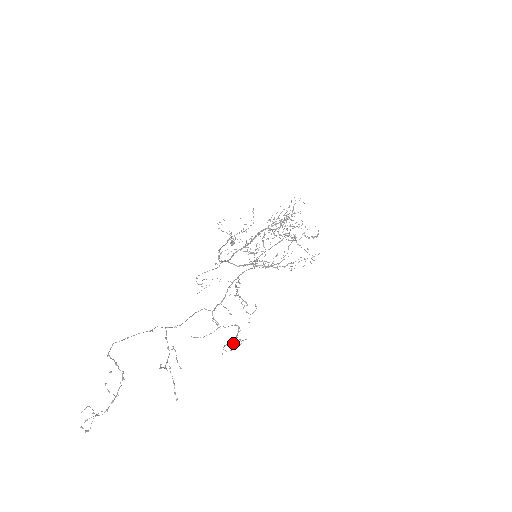
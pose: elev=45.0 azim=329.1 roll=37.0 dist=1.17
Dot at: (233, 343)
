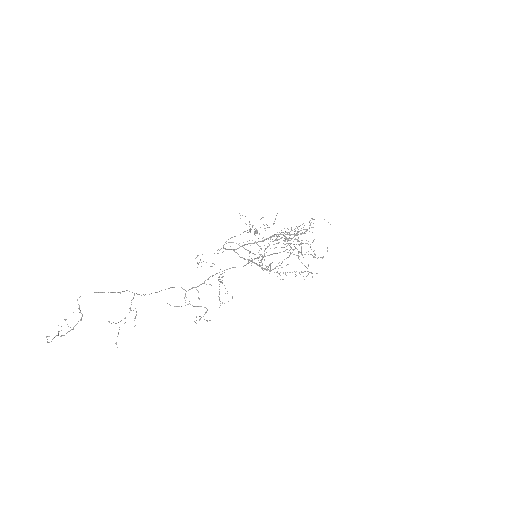
Dot at: occluded
